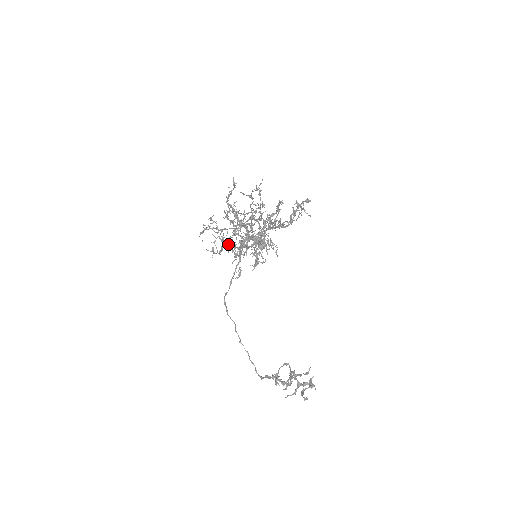
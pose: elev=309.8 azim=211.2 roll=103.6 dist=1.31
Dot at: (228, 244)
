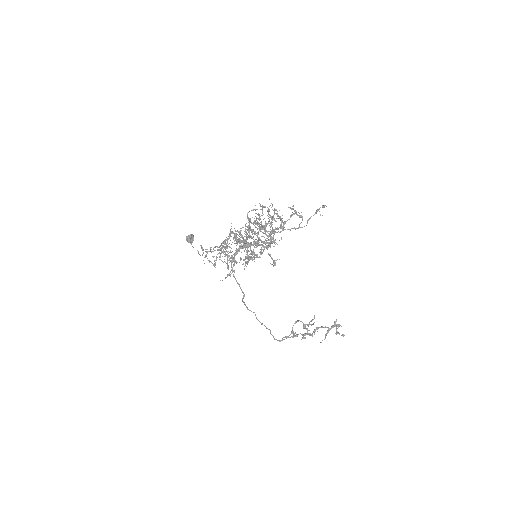
Dot at: occluded
